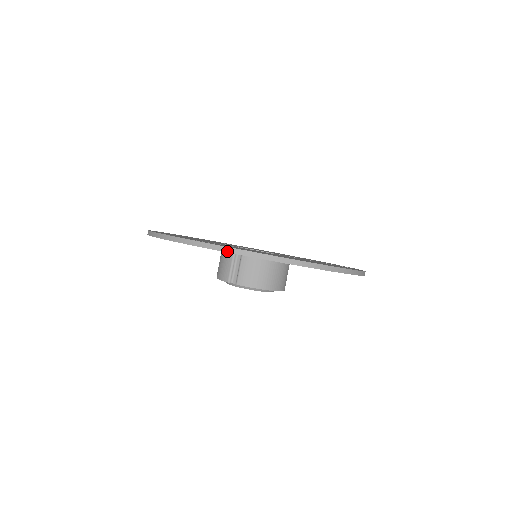
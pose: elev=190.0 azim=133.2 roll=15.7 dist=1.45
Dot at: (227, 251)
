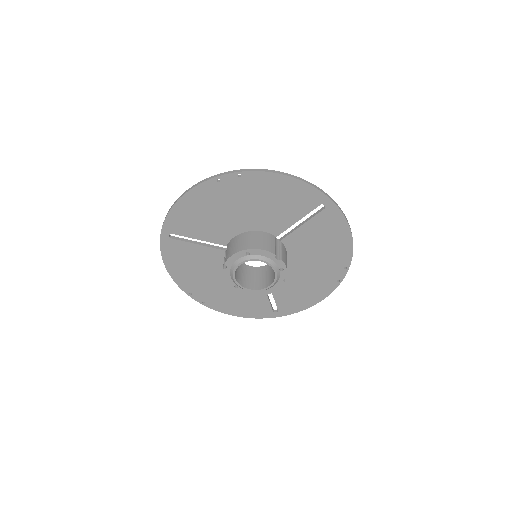
Dot at: (169, 210)
